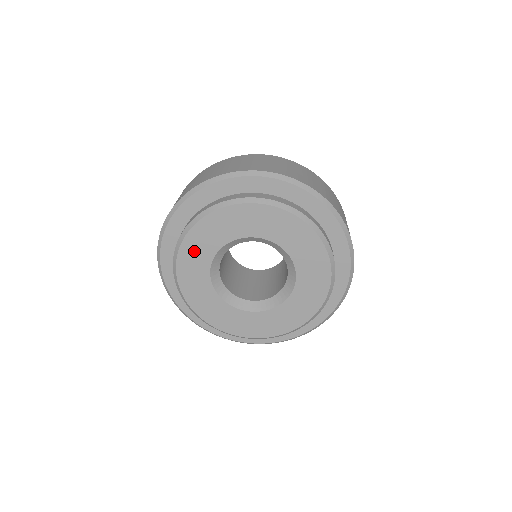
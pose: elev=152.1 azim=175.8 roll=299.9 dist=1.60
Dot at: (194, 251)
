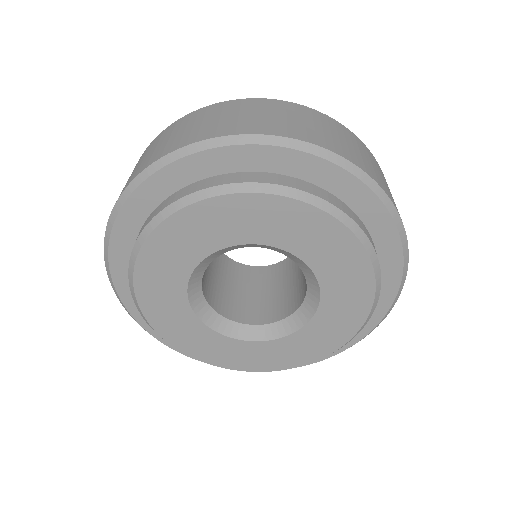
Dot at: (156, 281)
